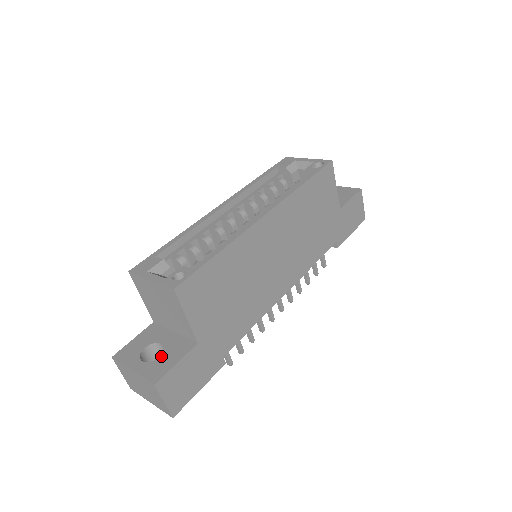
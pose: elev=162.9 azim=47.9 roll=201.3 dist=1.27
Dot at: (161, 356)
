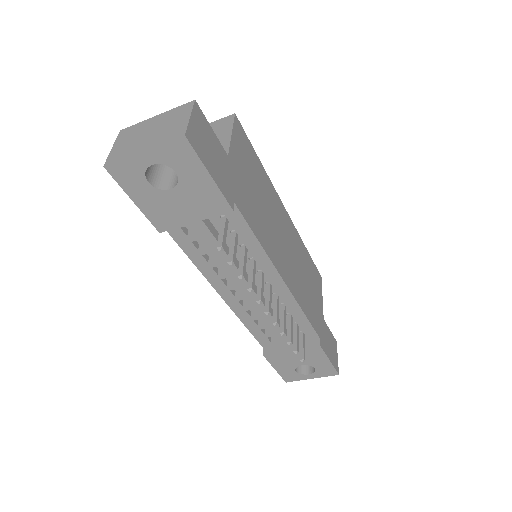
Dot at: occluded
